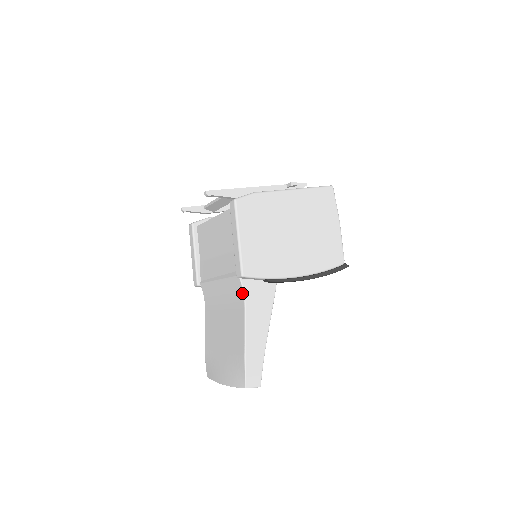
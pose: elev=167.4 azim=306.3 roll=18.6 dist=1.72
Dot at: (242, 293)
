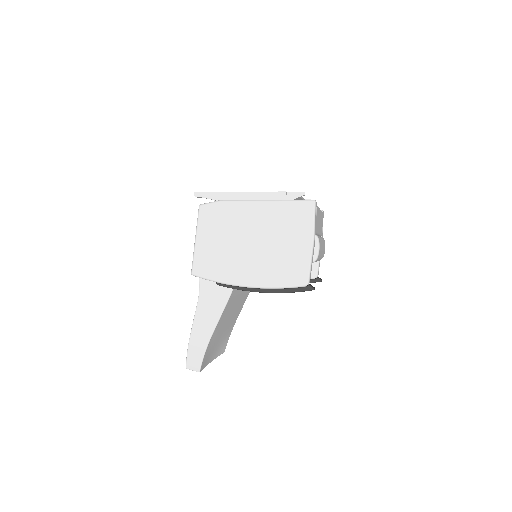
Dot at: (199, 288)
